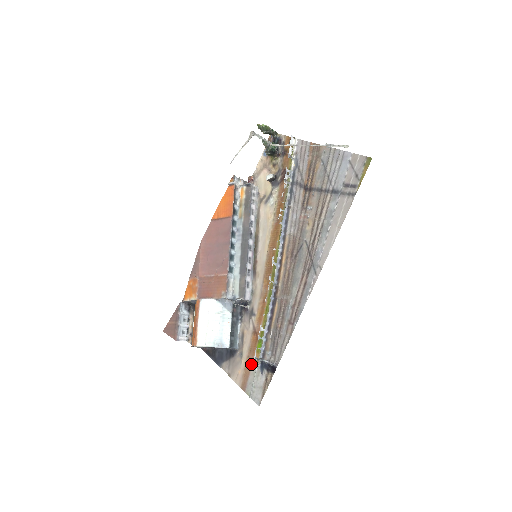
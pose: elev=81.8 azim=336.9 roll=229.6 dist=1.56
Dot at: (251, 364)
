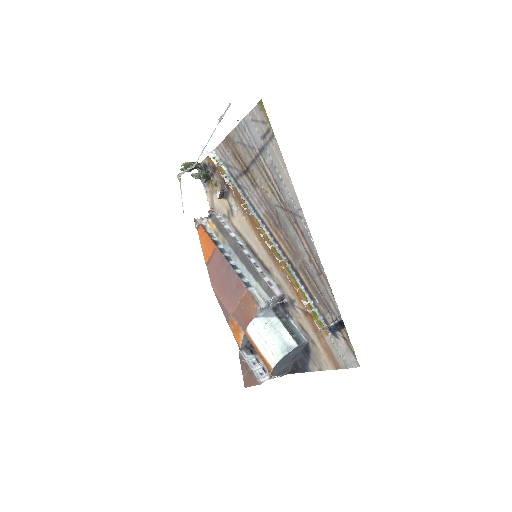
Dot at: (325, 341)
